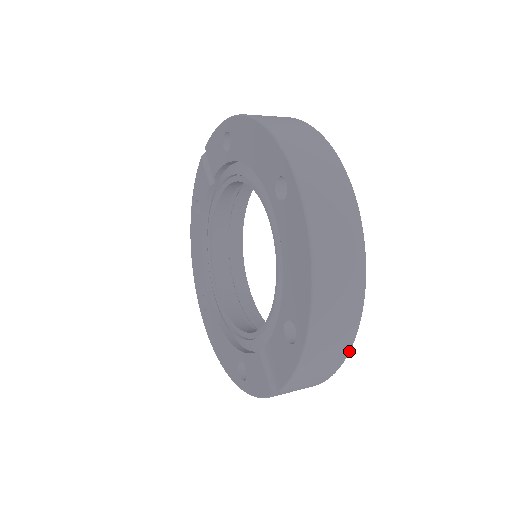
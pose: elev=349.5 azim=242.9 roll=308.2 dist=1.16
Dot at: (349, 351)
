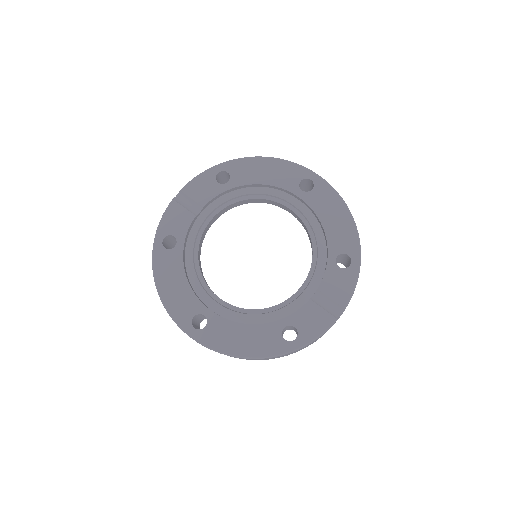
Dot at: occluded
